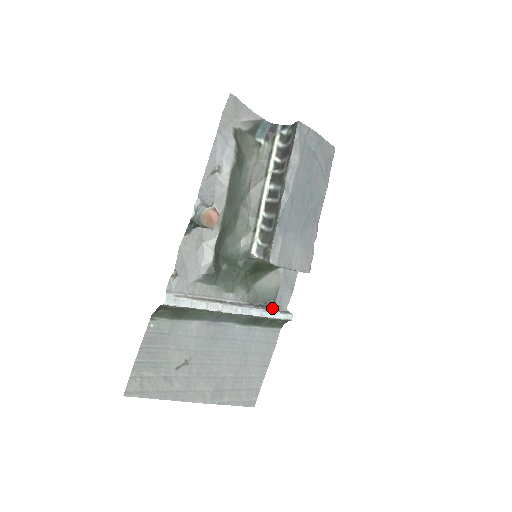
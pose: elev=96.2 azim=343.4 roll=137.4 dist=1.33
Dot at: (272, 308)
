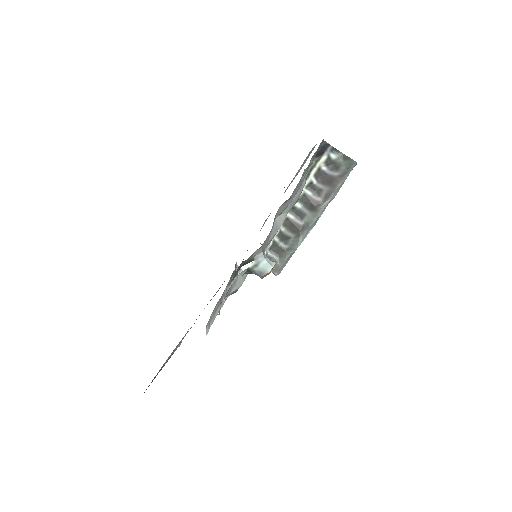
Dot at: (236, 275)
